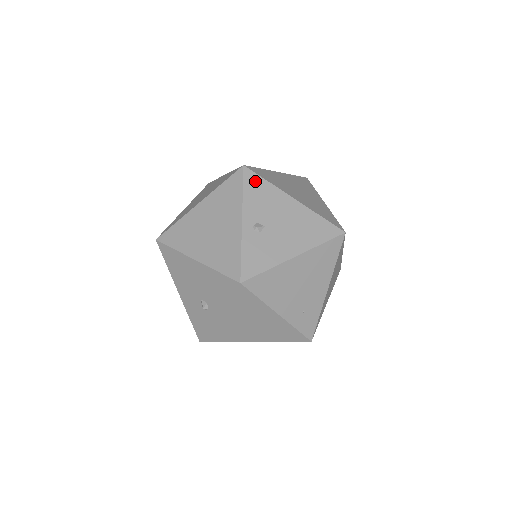
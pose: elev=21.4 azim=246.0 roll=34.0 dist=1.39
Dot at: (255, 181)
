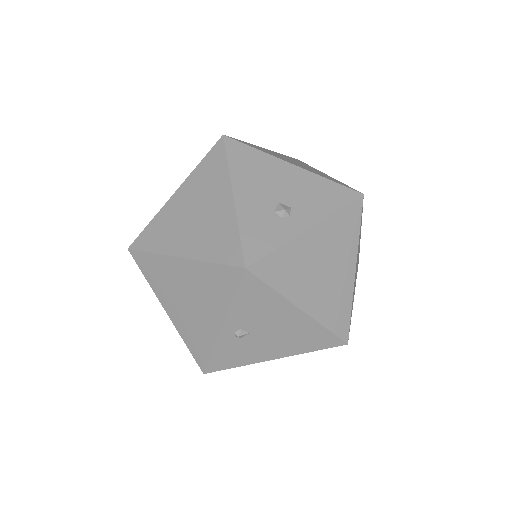
Dot at: (255, 288)
